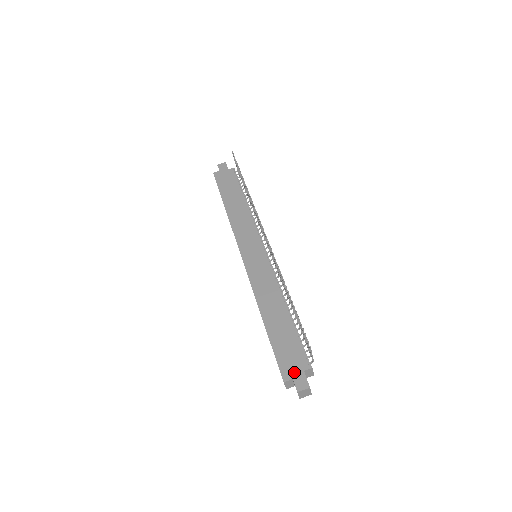
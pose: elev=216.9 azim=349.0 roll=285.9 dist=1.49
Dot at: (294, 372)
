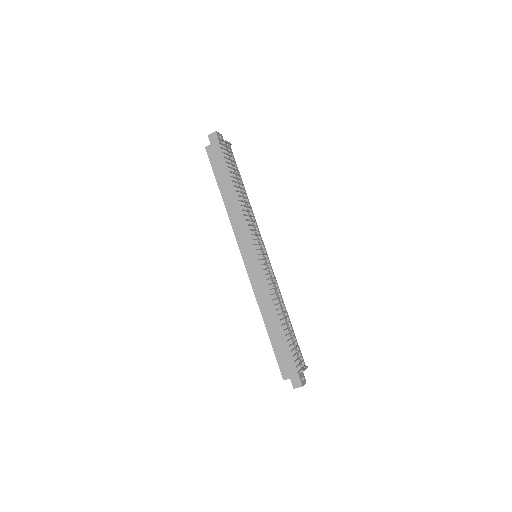
Dot at: (291, 373)
